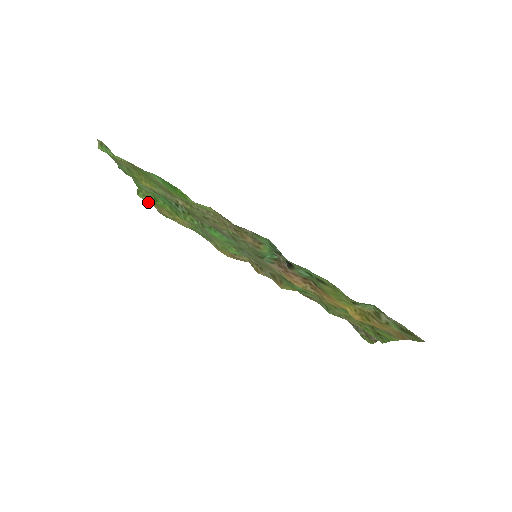
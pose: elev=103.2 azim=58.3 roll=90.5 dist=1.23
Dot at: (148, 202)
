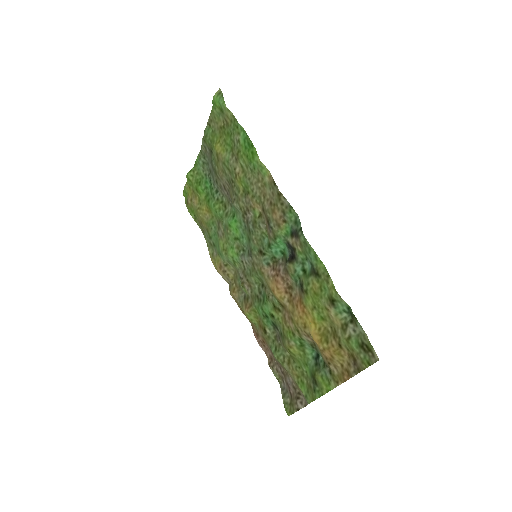
Dot at: (185, 190)
